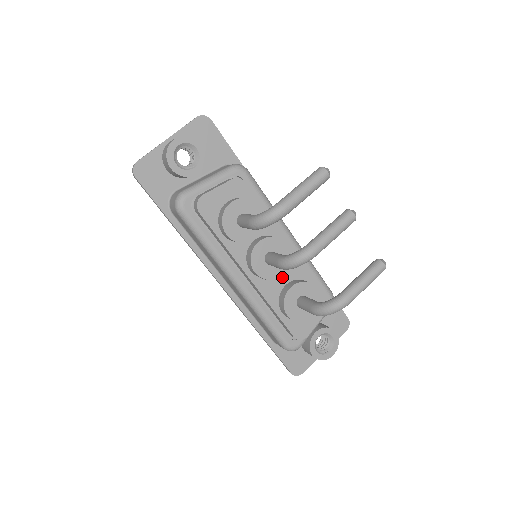
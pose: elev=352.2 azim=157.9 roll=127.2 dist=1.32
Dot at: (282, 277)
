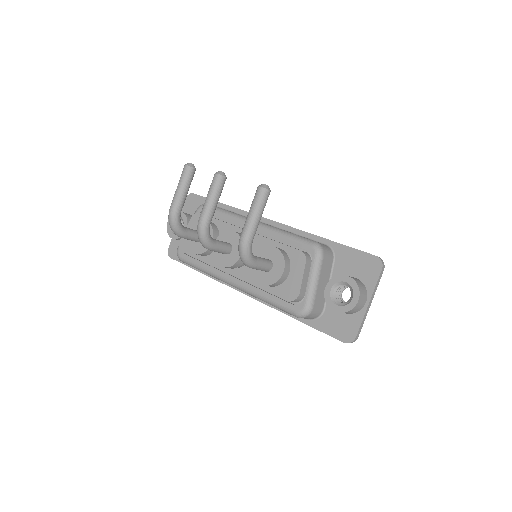
Dot at: occluded
